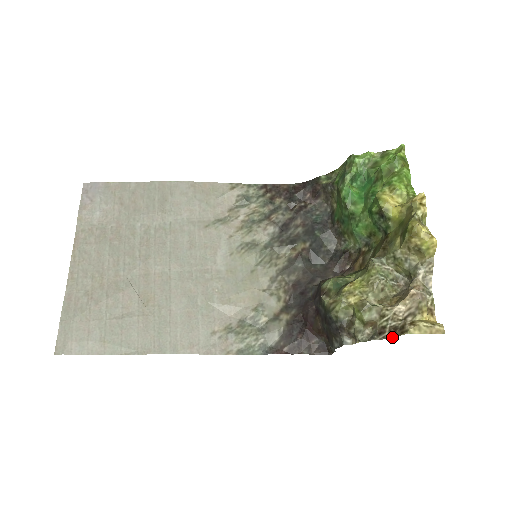
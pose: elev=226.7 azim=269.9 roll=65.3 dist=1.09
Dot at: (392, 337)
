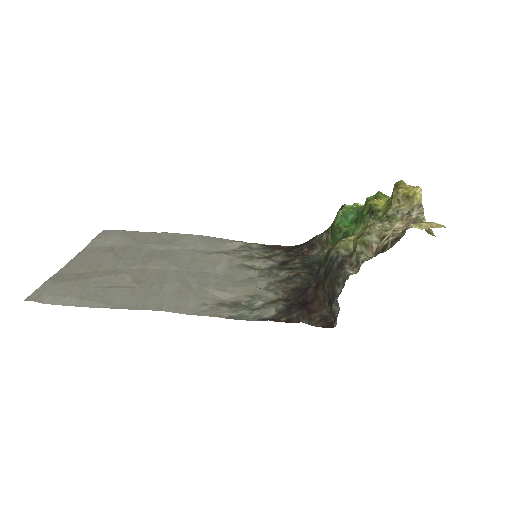
Dot at: occluded
